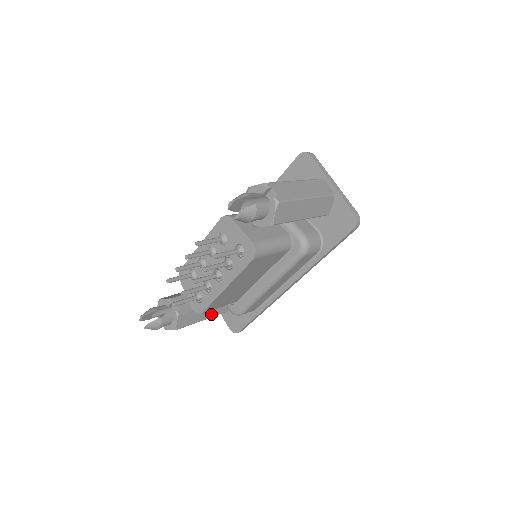
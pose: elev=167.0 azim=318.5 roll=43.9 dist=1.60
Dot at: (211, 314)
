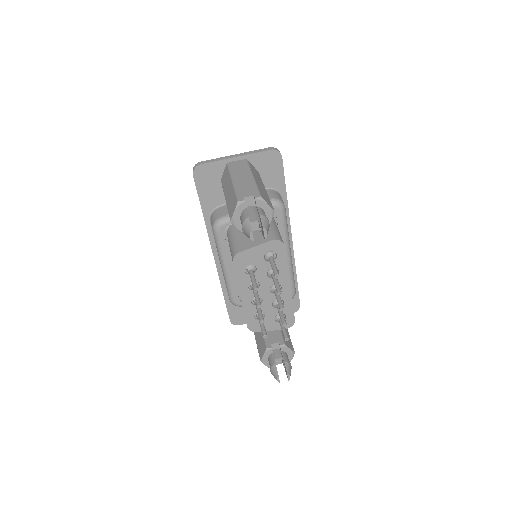
Dot at: occluded
